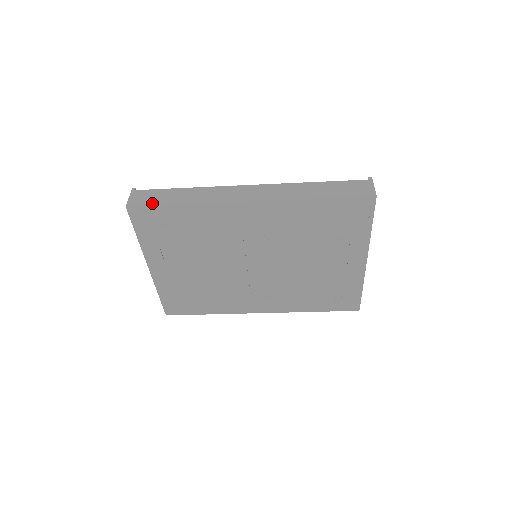
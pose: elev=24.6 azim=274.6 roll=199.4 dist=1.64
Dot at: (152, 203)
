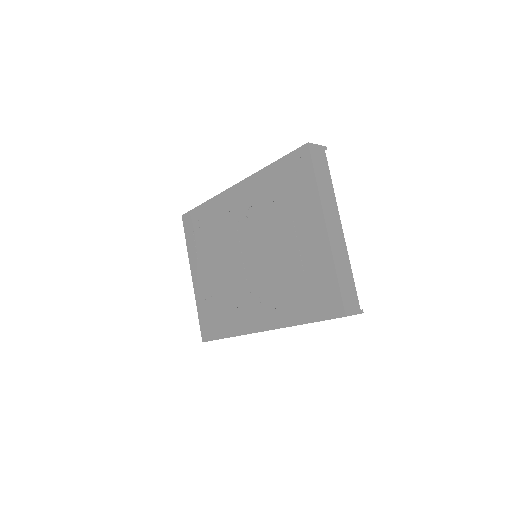
Dot at: occluded
